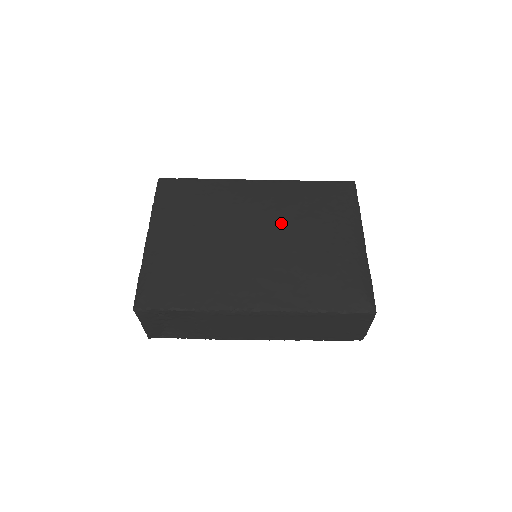
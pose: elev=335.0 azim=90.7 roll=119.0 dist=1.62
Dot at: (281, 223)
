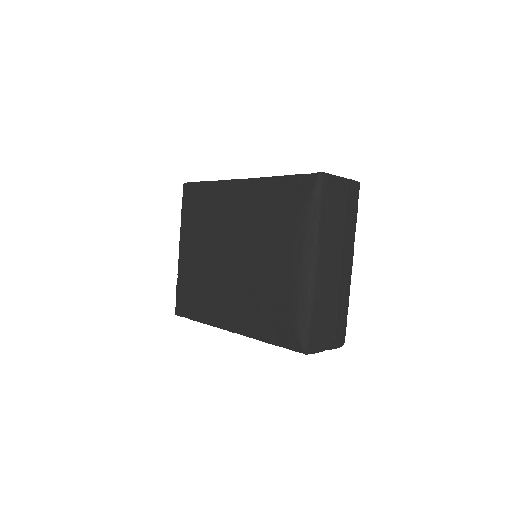
Dot at: (249, 241)
